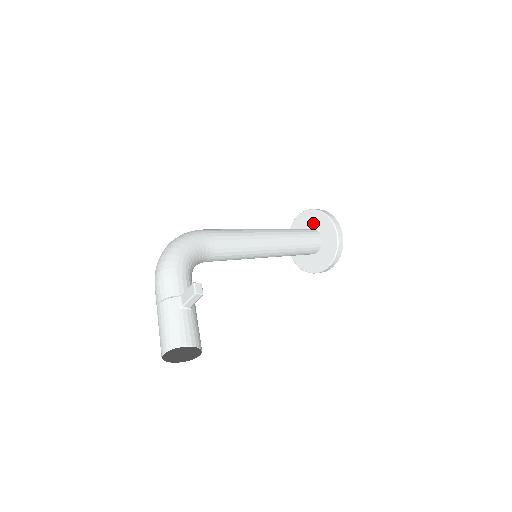
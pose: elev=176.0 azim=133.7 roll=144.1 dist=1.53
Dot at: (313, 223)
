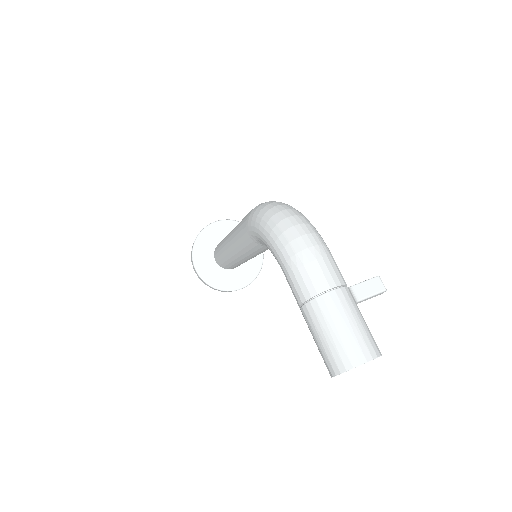
Dot at: occluded
